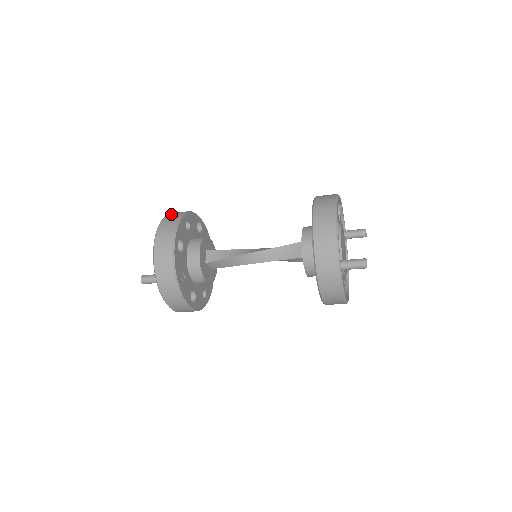
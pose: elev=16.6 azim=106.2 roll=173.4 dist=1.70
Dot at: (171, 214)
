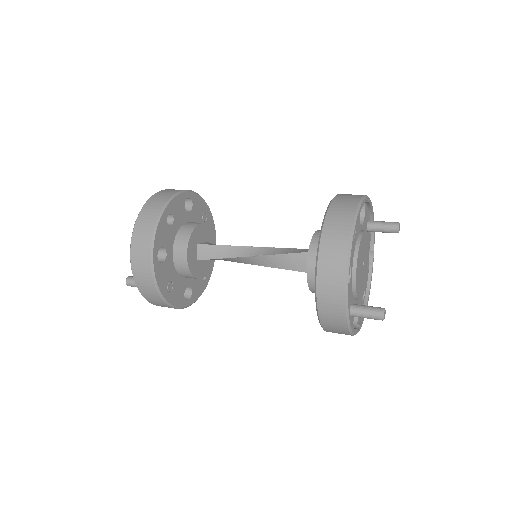
Dot at: (148, 206)
